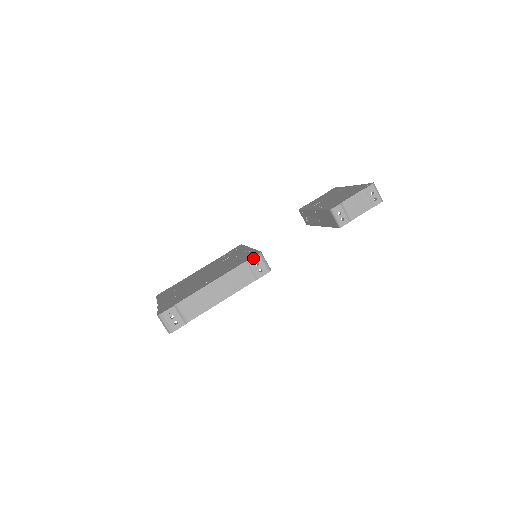
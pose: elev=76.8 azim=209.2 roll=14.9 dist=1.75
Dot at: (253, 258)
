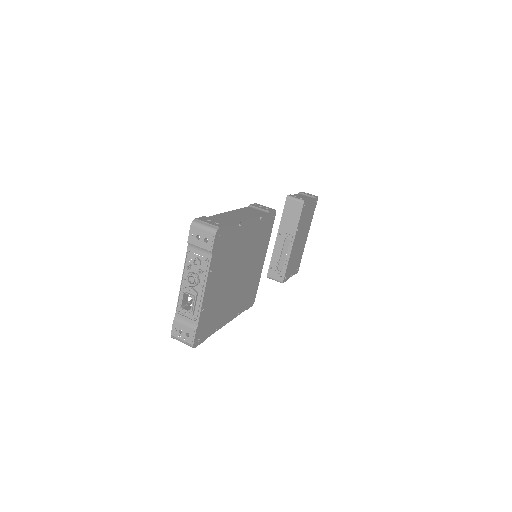
Dot at: (253, 204)
